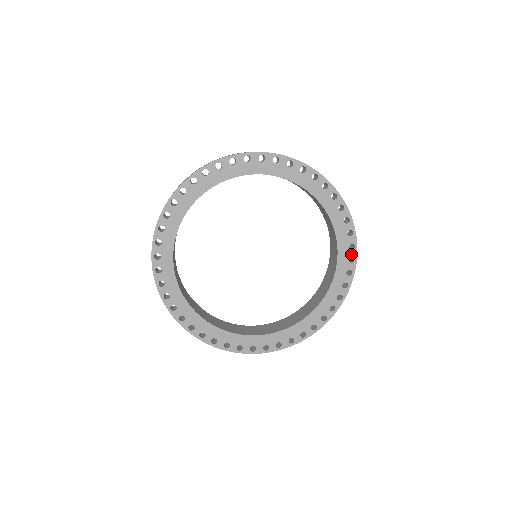
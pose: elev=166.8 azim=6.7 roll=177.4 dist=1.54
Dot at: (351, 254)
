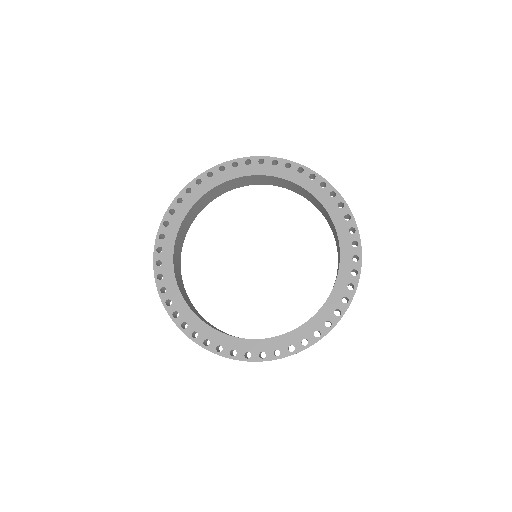
Dot at: (352, 280)
